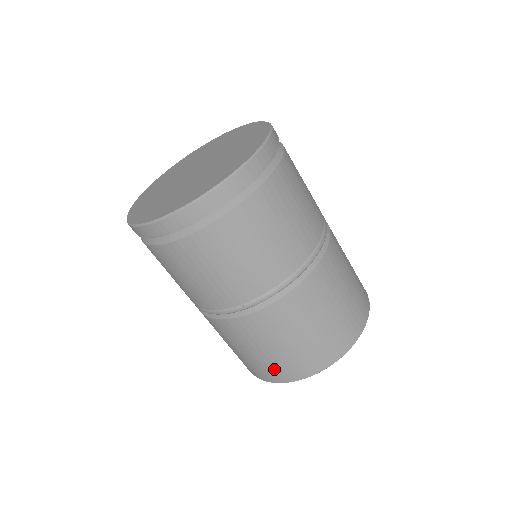
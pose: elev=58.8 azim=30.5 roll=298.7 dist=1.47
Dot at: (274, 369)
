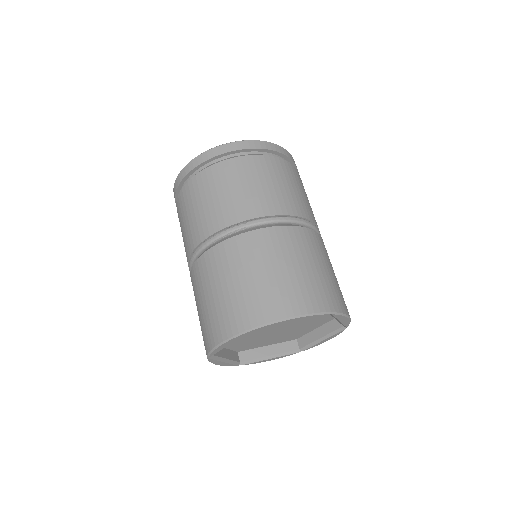
Dot at: (221, 318)
